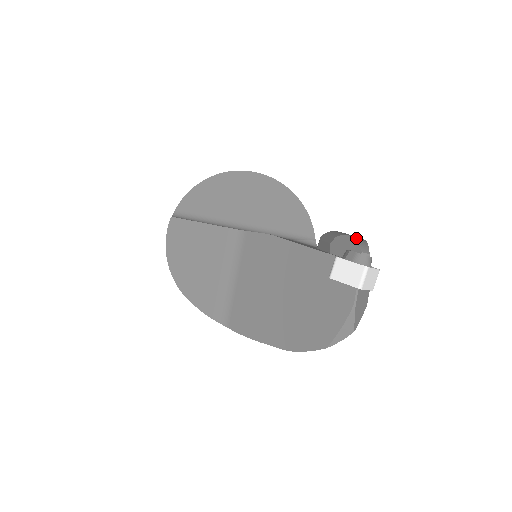
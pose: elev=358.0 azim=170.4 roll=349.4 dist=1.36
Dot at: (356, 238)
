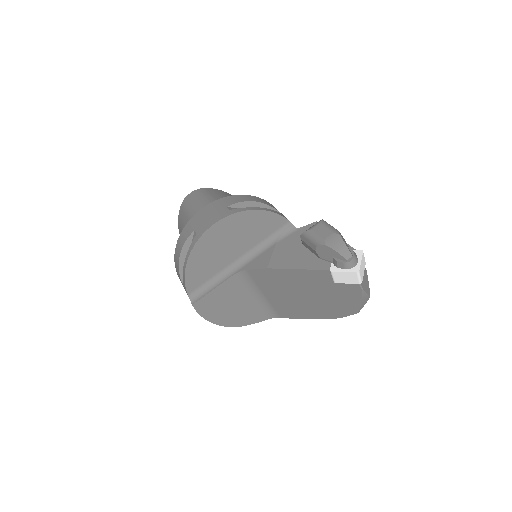
Dot at: (333, 243)
